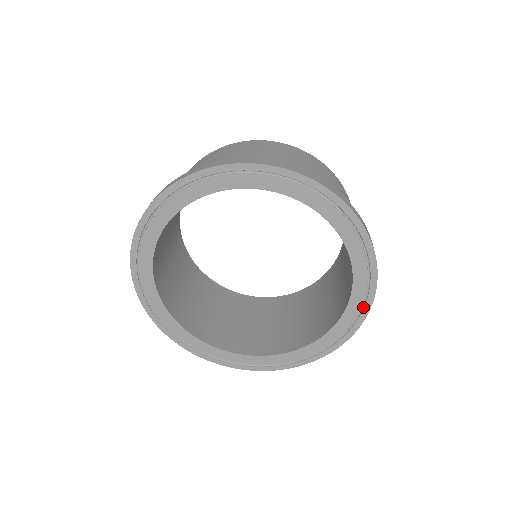
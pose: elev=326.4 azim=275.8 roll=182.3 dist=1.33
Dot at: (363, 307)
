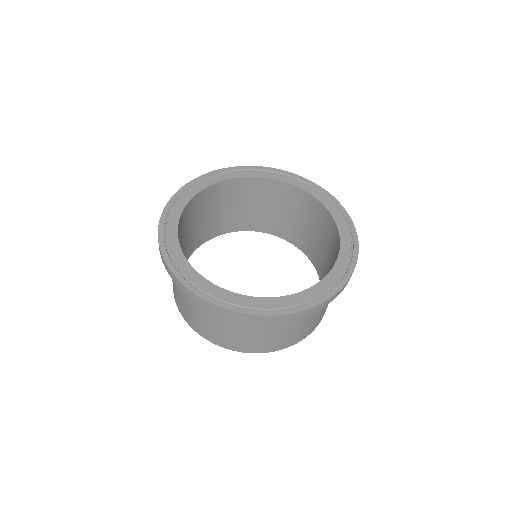
Dot at: (352, 242)
